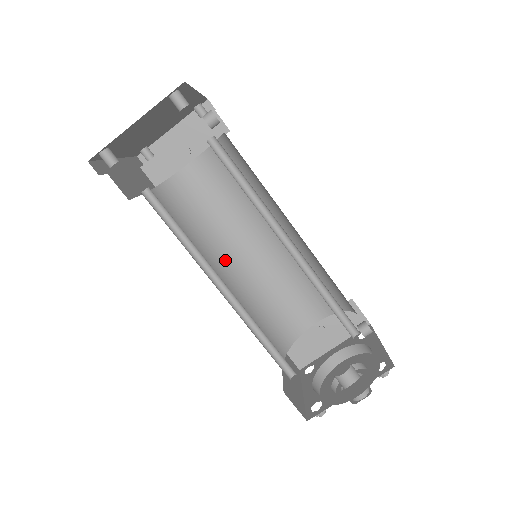
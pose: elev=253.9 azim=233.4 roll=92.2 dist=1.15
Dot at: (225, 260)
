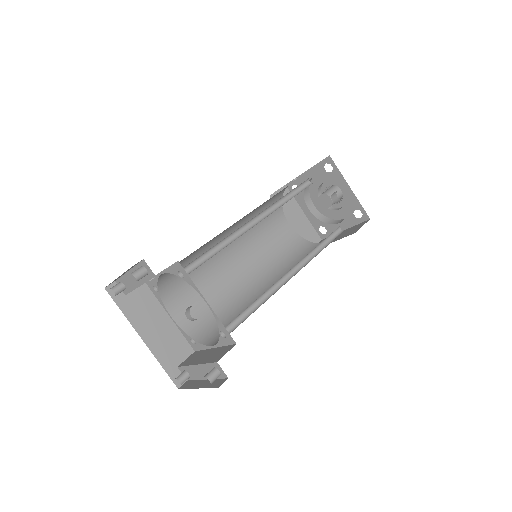
Dot at: occluded
